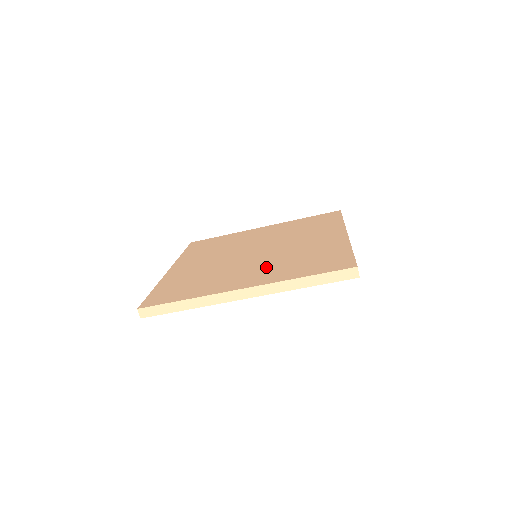
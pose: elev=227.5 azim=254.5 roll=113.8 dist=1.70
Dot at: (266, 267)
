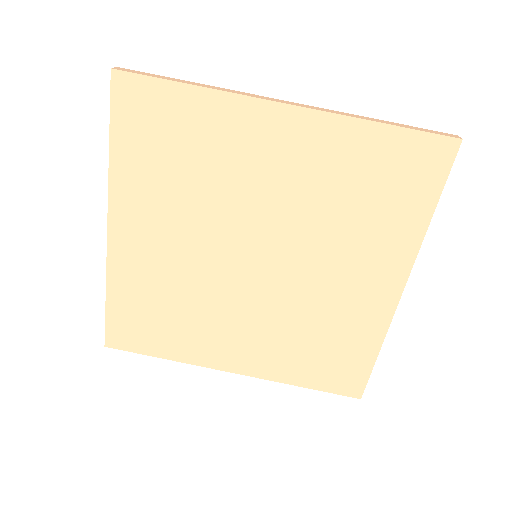
Dot at: occluded
